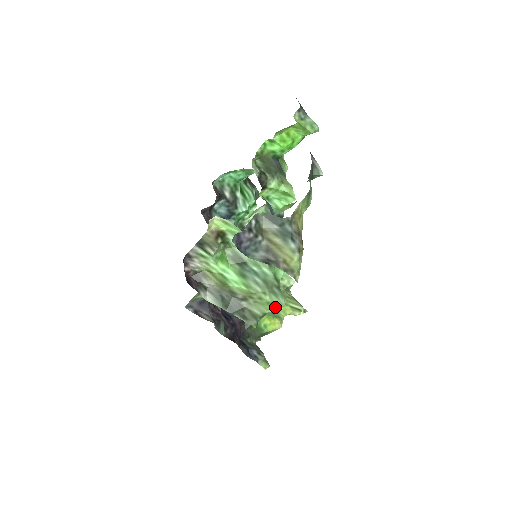
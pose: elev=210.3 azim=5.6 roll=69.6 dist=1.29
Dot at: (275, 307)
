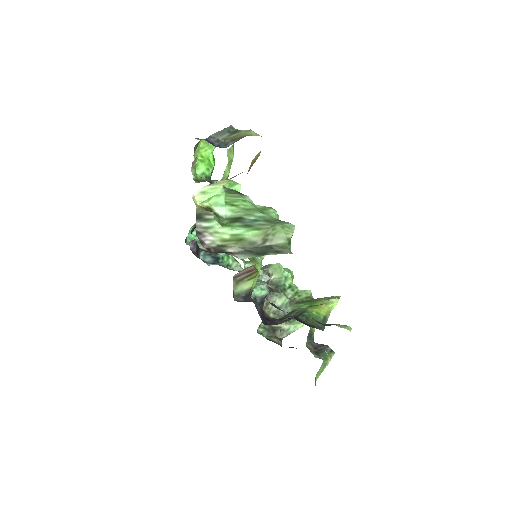
Dot at: (290, 230)
